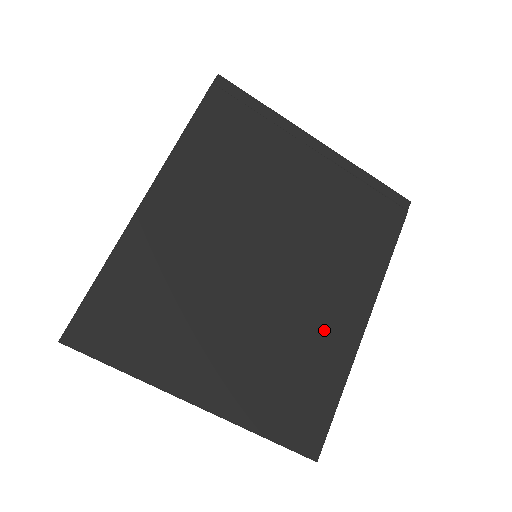
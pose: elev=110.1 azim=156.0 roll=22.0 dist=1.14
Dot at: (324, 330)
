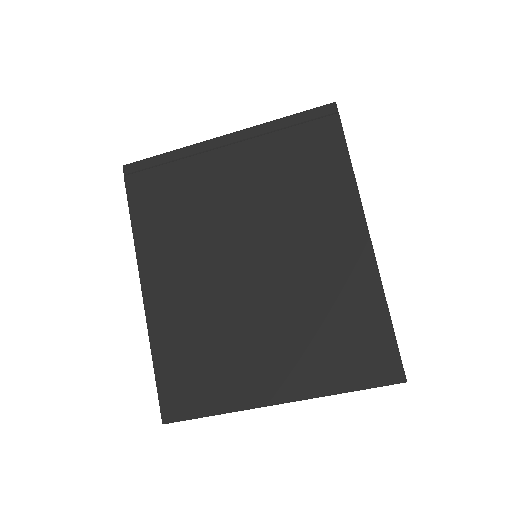
Dot at: (335, 276)
